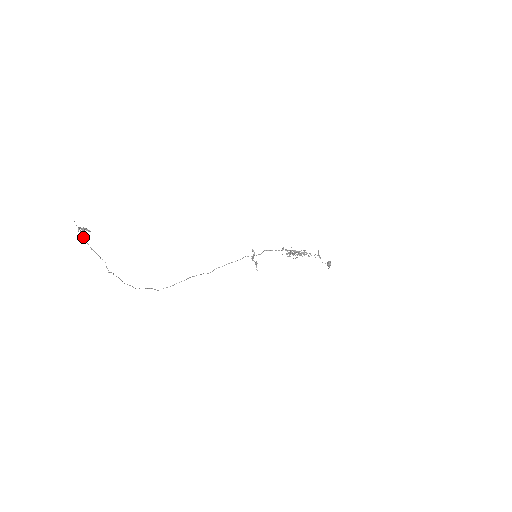
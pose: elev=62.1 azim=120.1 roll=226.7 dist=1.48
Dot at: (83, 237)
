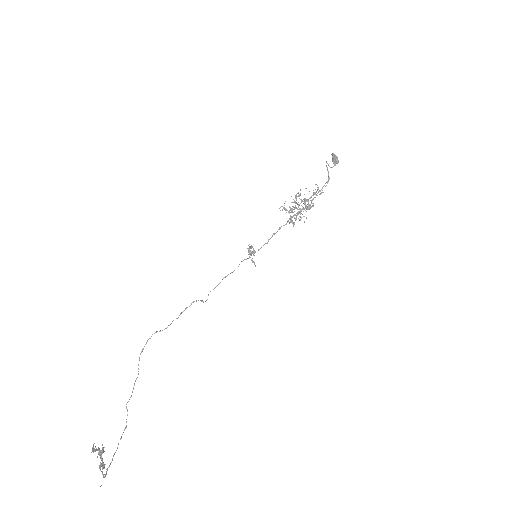
Dot at: occluded
